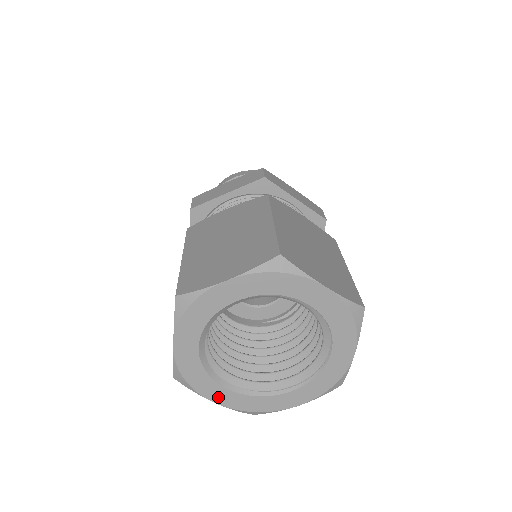
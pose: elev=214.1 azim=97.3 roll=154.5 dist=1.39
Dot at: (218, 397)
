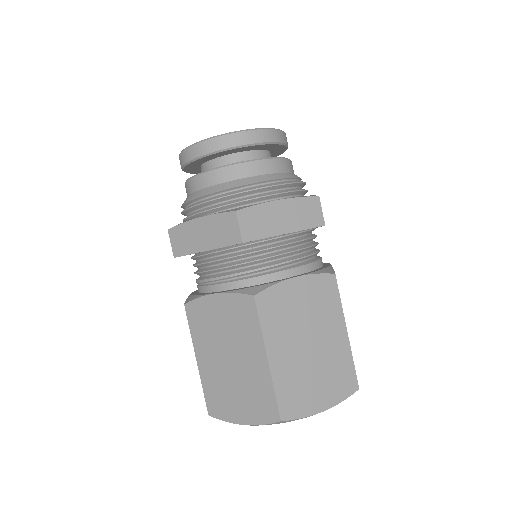
Dot at: occluded
